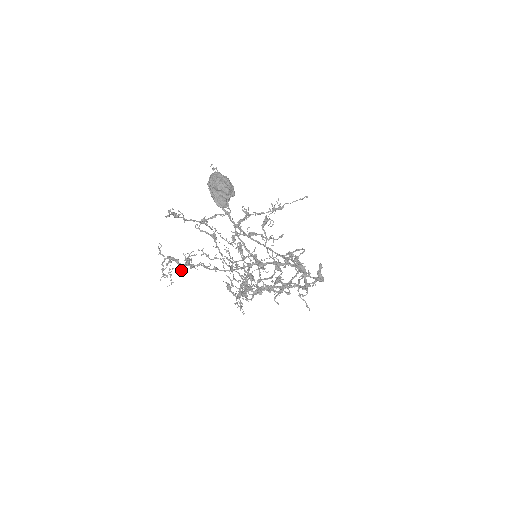
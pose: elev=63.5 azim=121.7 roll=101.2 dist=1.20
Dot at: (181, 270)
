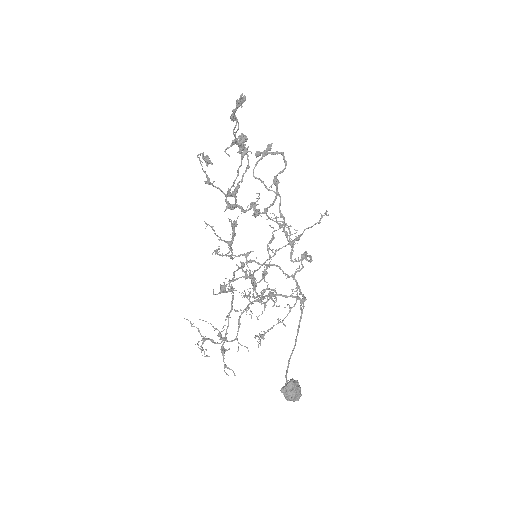
Dot at: occluded
